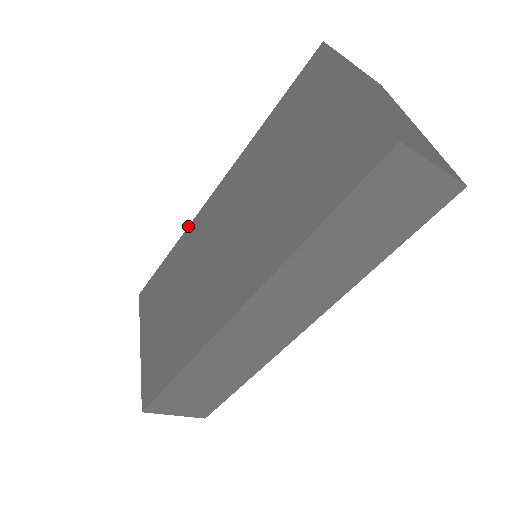
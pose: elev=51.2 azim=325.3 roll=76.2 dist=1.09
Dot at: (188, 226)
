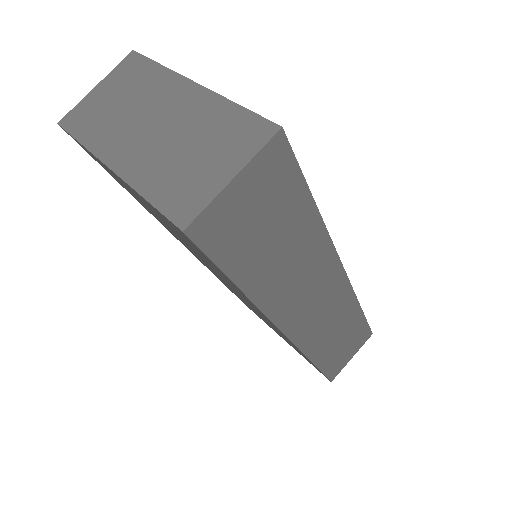
Dot at: occluded
